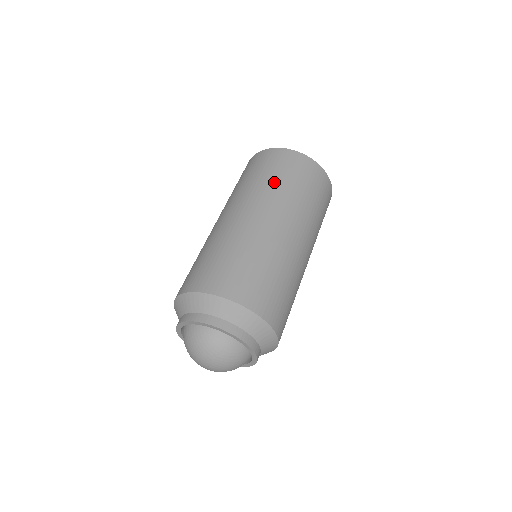
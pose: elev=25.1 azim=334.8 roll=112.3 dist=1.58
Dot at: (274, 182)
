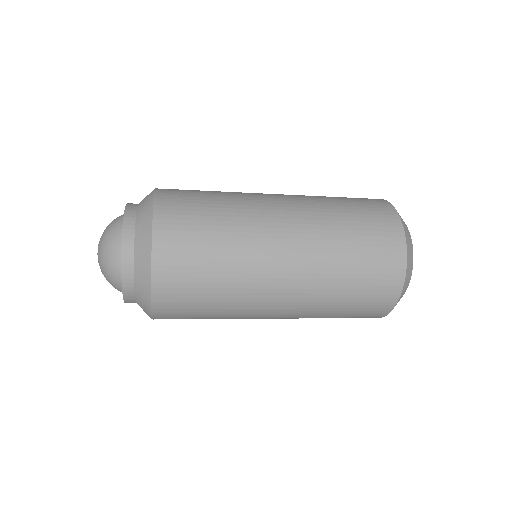
Dot at: occluded
